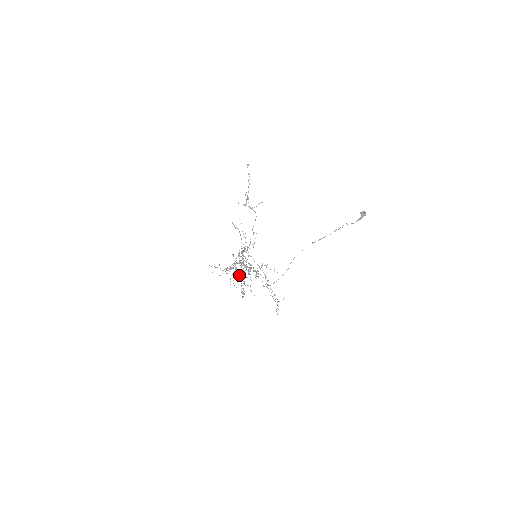
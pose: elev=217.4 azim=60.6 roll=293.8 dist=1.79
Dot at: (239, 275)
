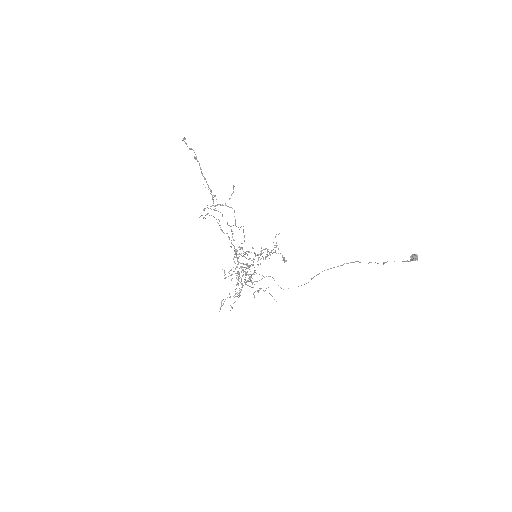
Dot at: occluded
